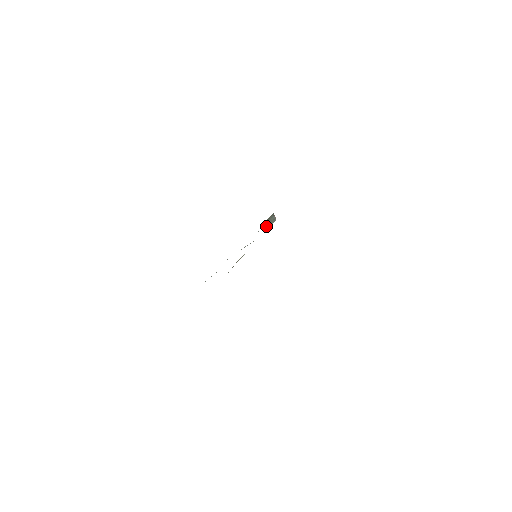
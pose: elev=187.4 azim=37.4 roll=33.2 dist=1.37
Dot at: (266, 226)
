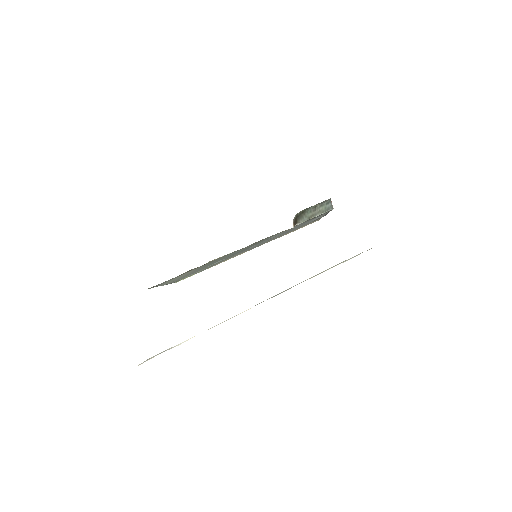
Dot at: (302, 217)
